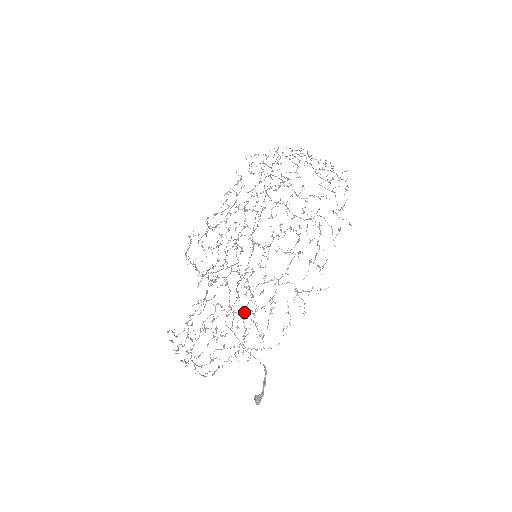
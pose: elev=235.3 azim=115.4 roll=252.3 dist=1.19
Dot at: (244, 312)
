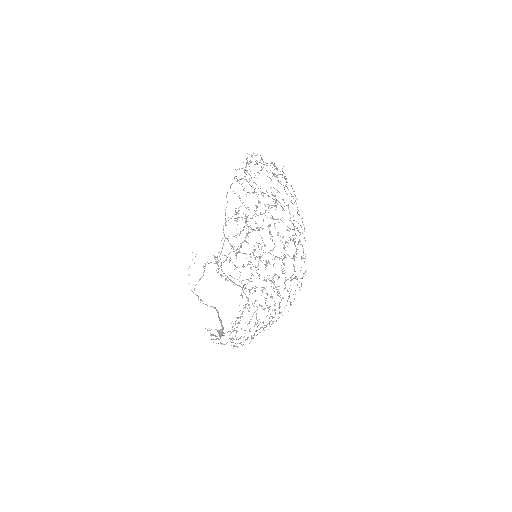
Dot at: occluded
